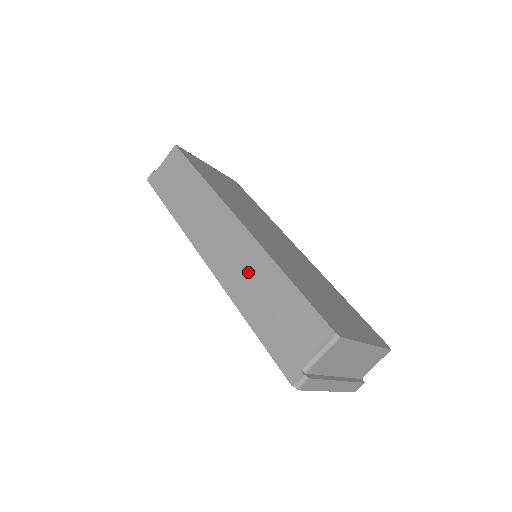
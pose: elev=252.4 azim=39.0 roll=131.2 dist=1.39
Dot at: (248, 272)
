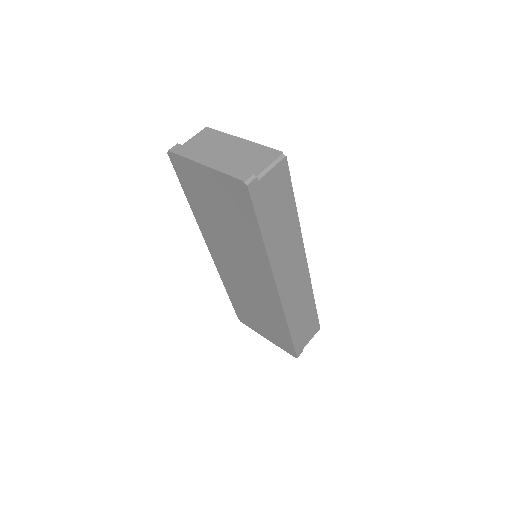
Dot at: occluded
